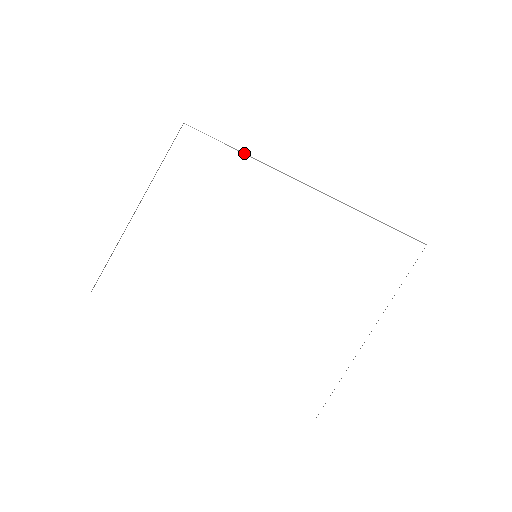
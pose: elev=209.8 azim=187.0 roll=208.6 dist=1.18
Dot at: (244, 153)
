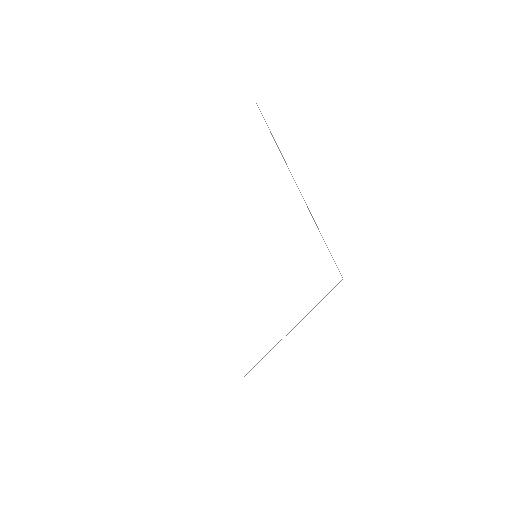
Dot at: (284, 159)
